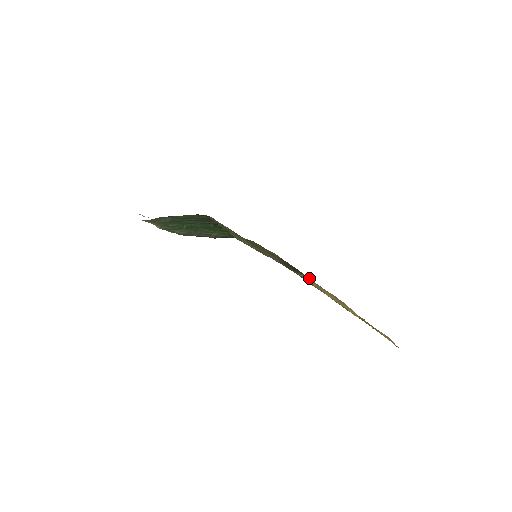
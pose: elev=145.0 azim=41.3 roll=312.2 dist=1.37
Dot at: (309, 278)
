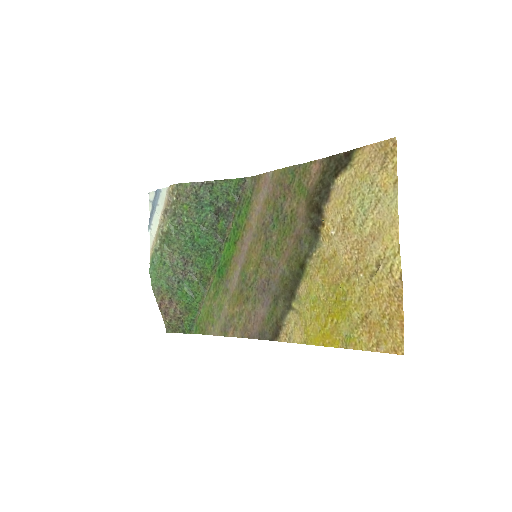
Dot at: (359, 150)
